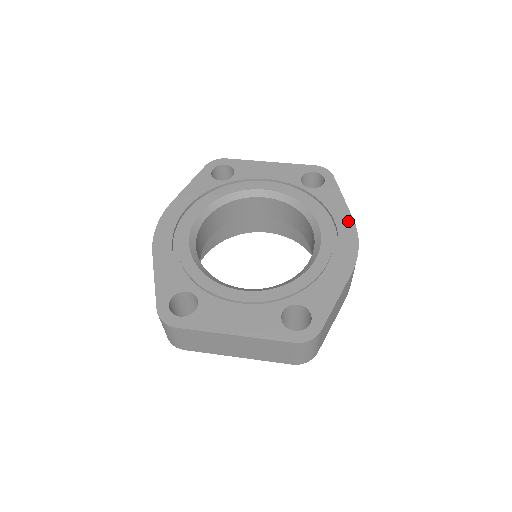
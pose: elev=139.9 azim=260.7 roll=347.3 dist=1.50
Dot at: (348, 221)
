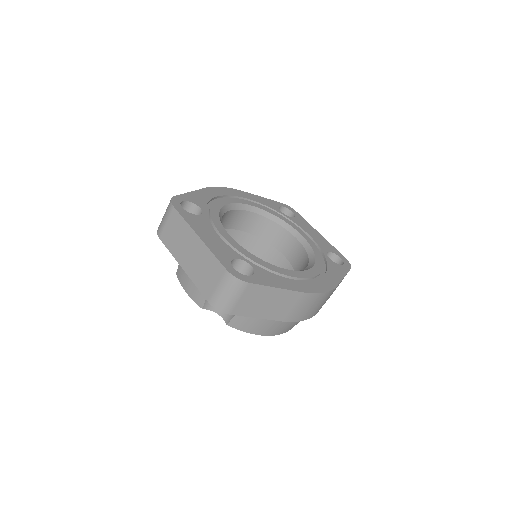
Dot at: (333, 283)
